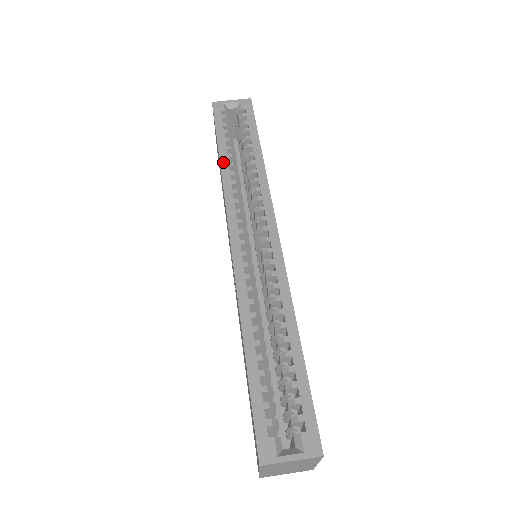
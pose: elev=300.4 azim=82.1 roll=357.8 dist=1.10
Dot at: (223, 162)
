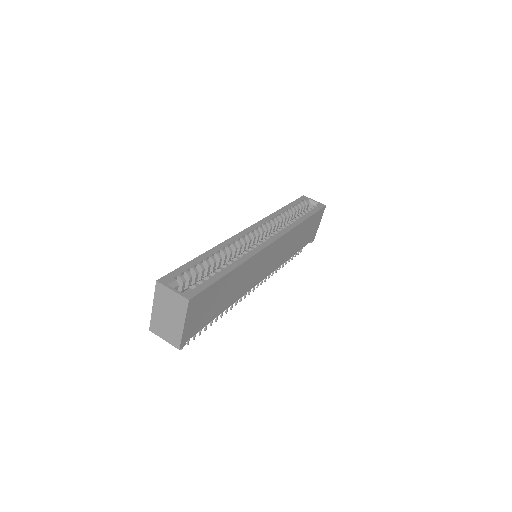
Dot at: (280, 210)
